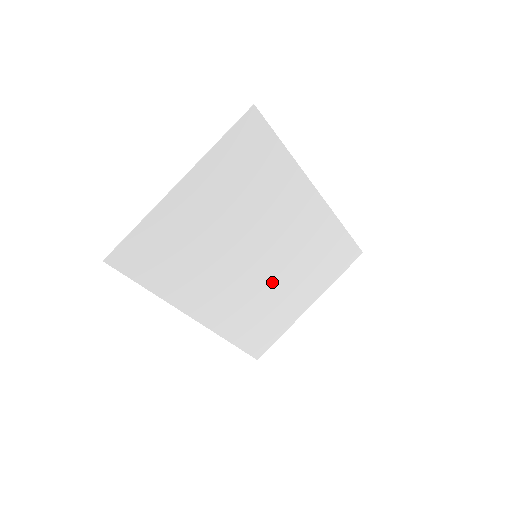
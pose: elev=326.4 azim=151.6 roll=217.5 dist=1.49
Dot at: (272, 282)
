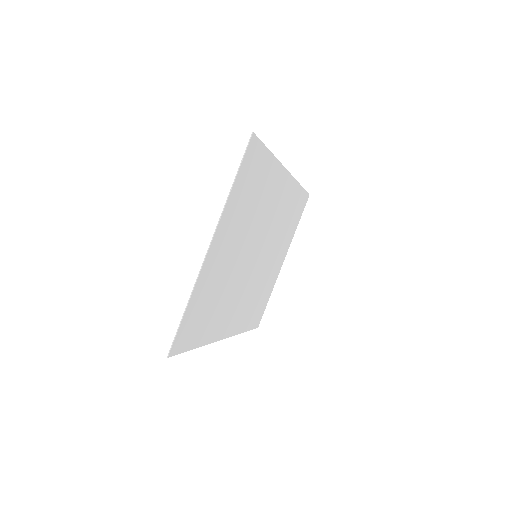
Dot at: (264, 266)
